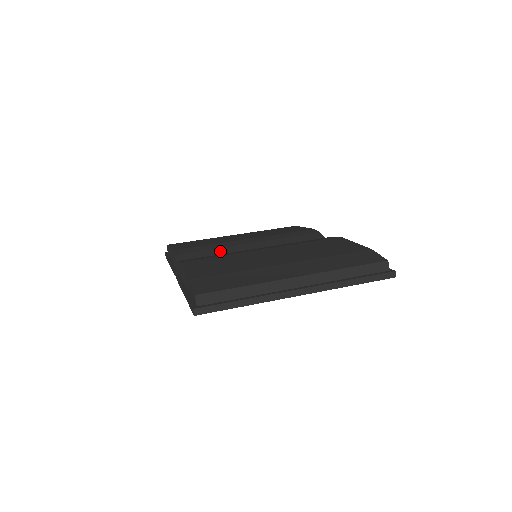
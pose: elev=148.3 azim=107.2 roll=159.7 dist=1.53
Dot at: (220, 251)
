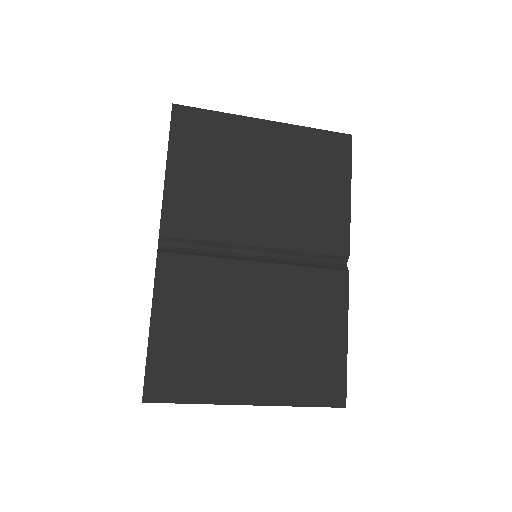
Dot at: occluded
